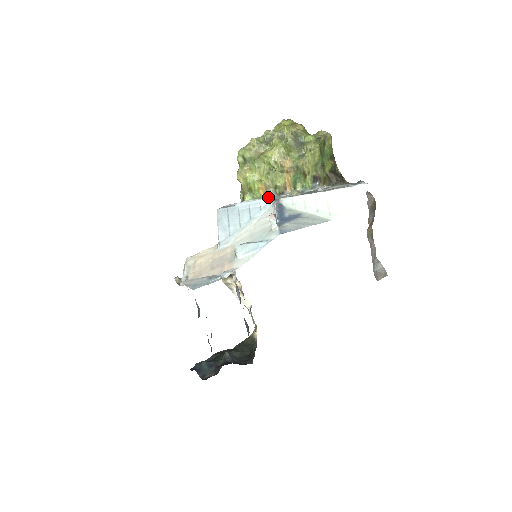
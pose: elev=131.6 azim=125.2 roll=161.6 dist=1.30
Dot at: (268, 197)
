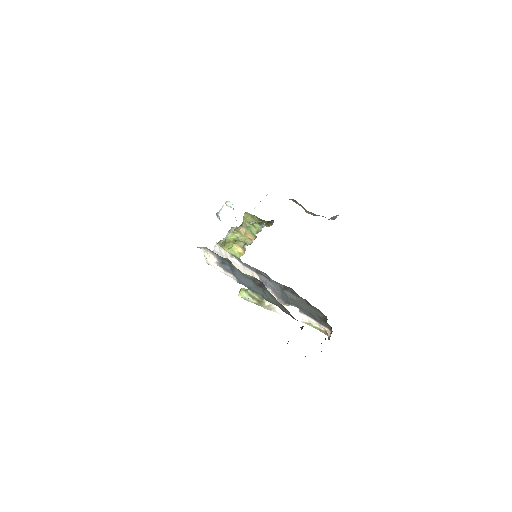
Dot at: occluded
